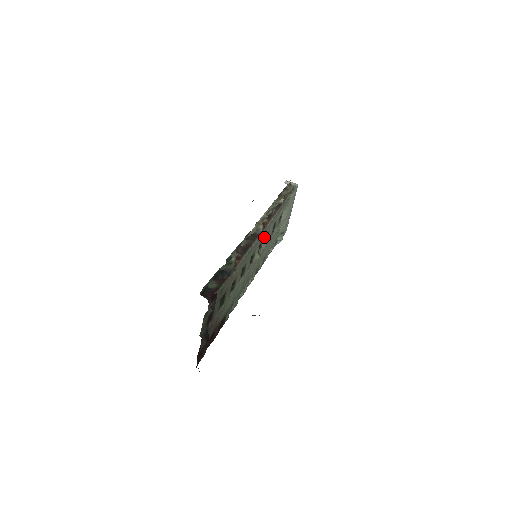
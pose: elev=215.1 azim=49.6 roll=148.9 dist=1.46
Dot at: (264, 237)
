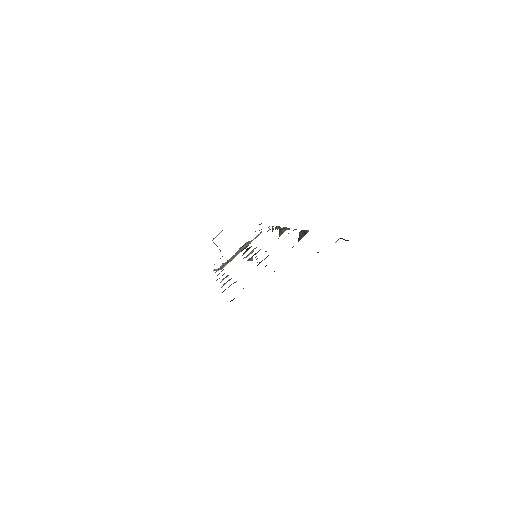
Dot at: occluded
